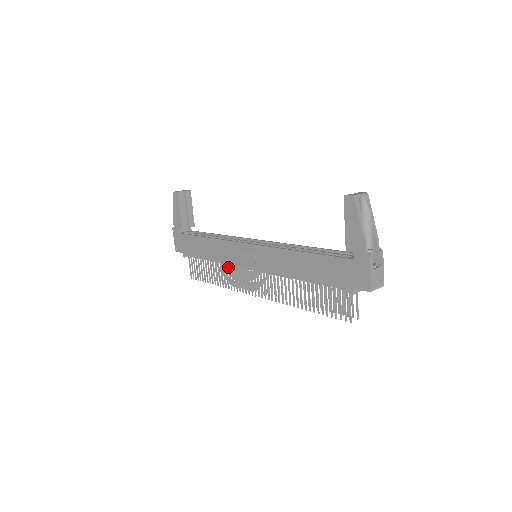
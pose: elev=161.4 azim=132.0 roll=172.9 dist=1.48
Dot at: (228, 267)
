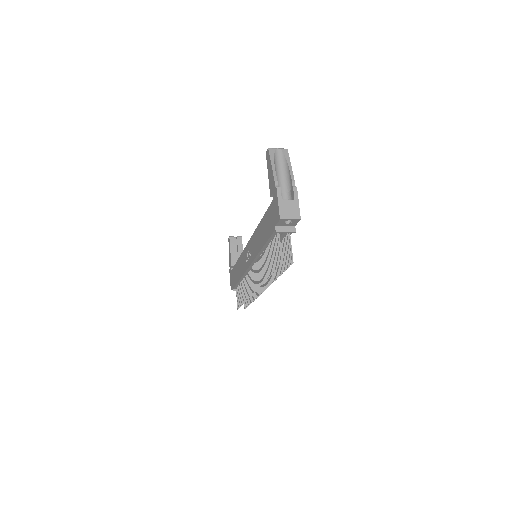
Dot at: occluded
